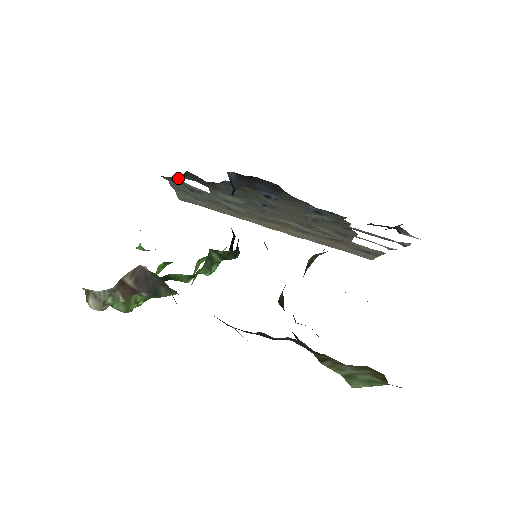
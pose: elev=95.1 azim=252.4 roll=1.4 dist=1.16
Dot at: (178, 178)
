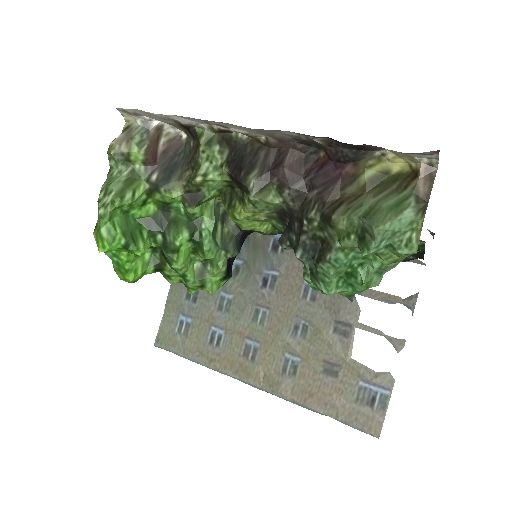
Dot at: occluded
